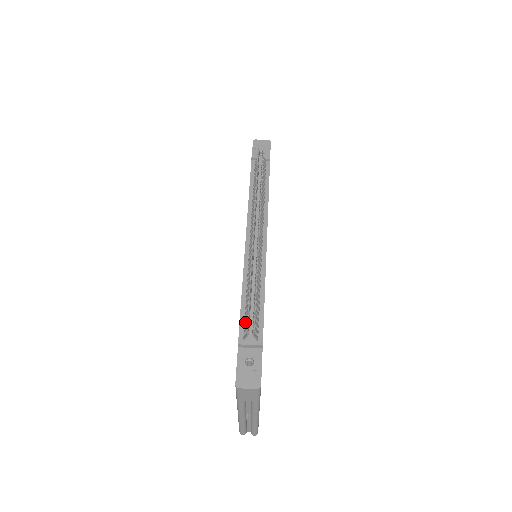
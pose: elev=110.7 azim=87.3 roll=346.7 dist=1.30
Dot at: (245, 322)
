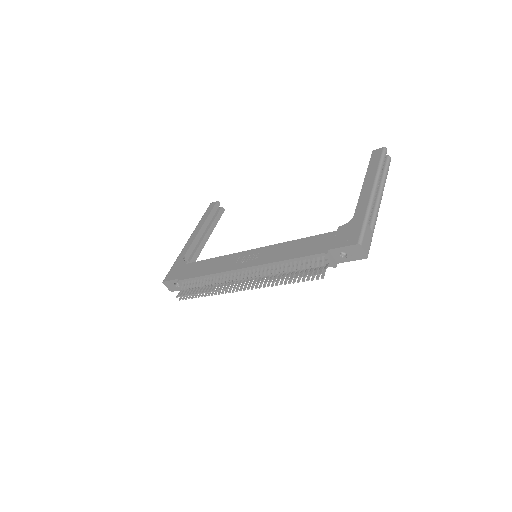
Dot at: (191, 281)
